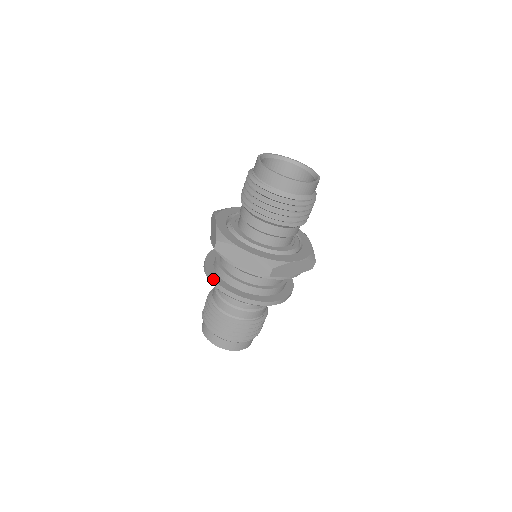
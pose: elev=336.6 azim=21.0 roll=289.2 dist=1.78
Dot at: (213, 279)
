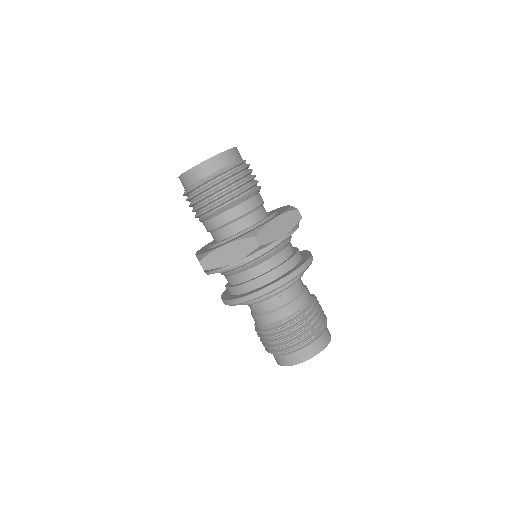
Dot at: (231, 300)
